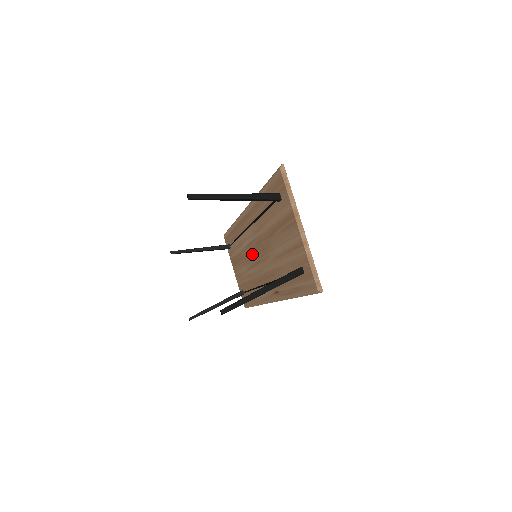
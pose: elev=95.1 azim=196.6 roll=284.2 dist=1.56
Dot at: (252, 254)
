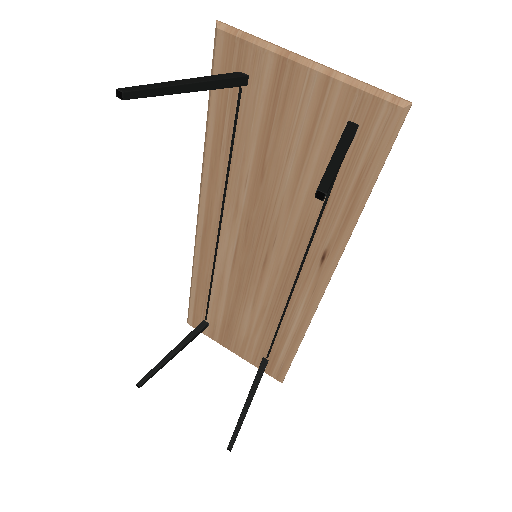
Dot at: (247, 268)
